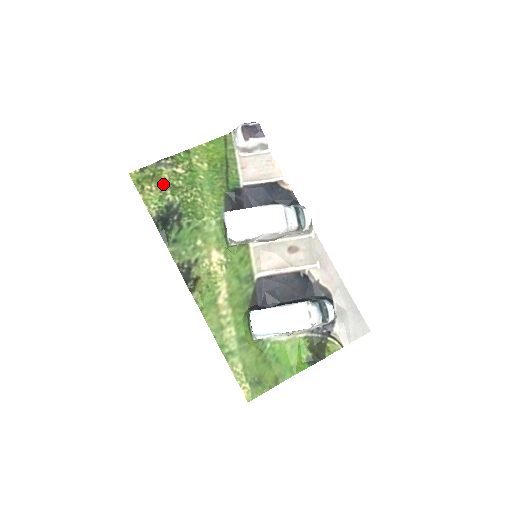
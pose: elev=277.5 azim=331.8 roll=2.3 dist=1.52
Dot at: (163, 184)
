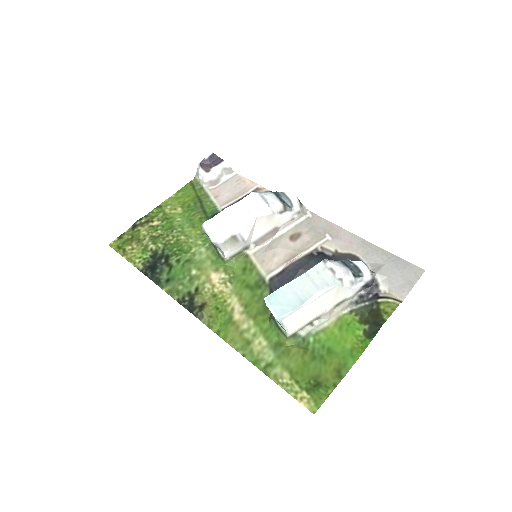
Dot at: (143, 239)
